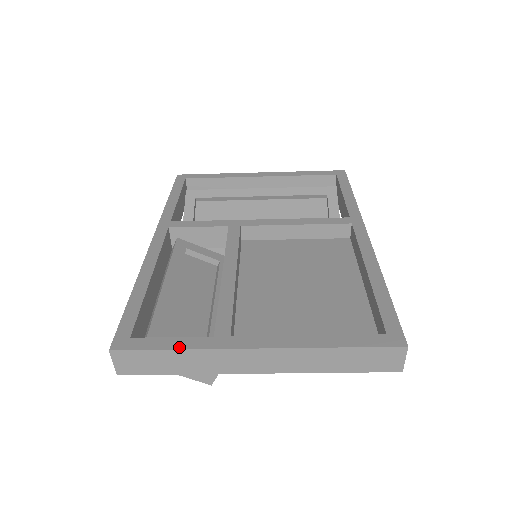
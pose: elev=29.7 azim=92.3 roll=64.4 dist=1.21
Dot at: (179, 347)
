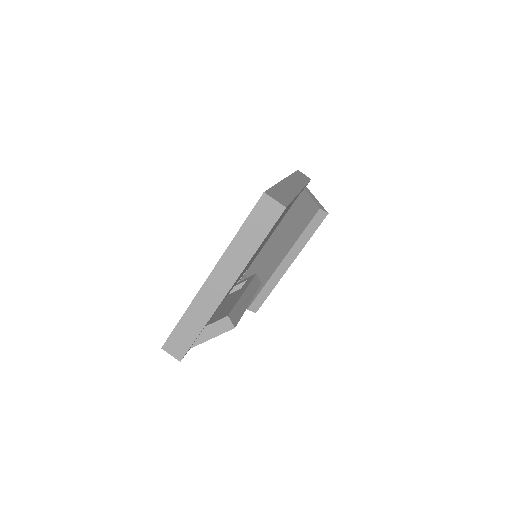
Dot at: (183, 314)
